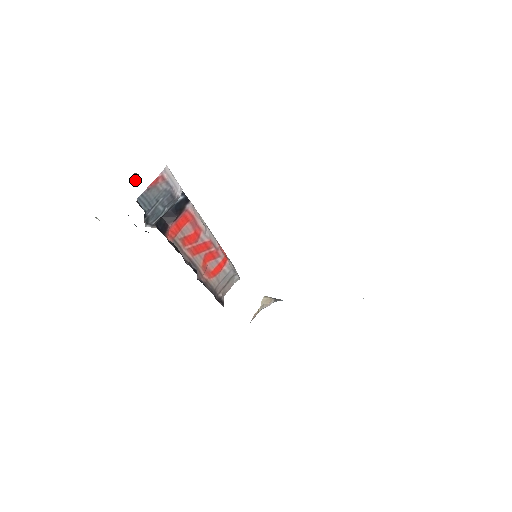
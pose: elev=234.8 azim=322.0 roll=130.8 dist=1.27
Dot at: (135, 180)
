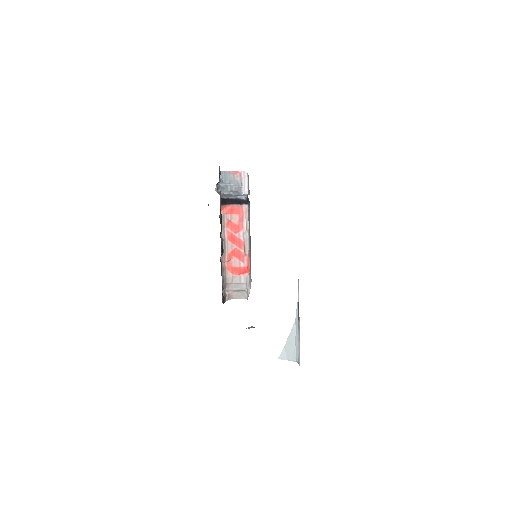
Dot at: occluded
